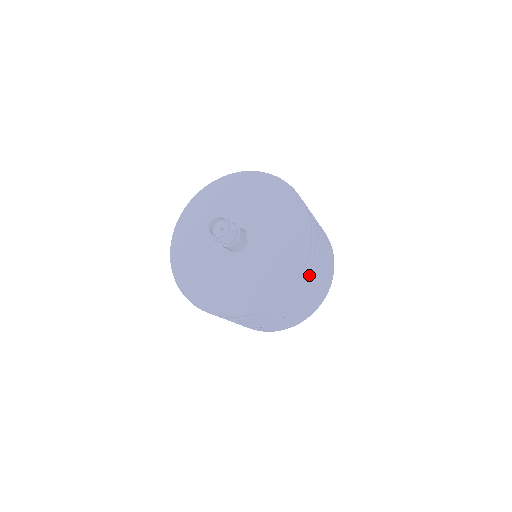
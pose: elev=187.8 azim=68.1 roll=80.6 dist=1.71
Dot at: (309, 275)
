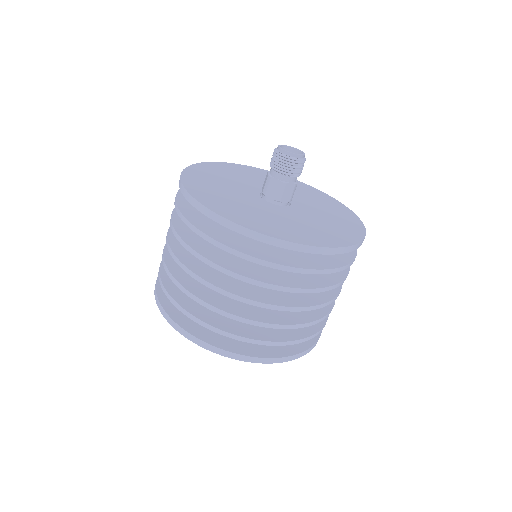
Dot at: (344, 272)
